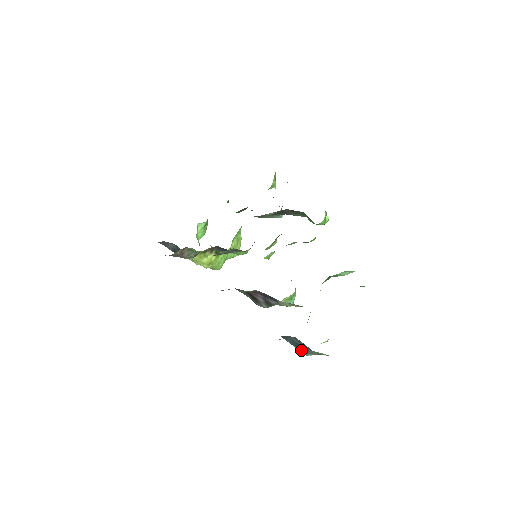
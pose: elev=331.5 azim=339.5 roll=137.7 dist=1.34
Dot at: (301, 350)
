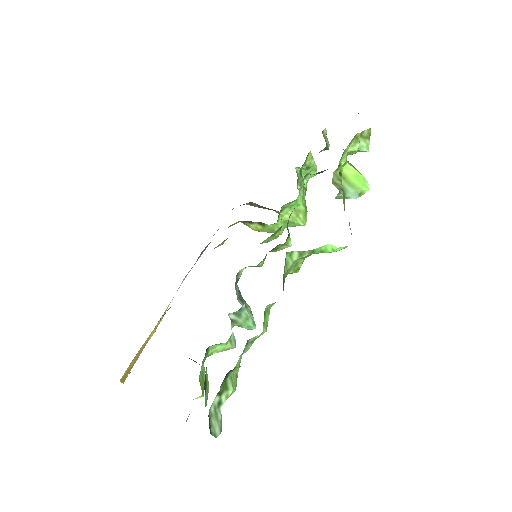
Dot at: occluded
